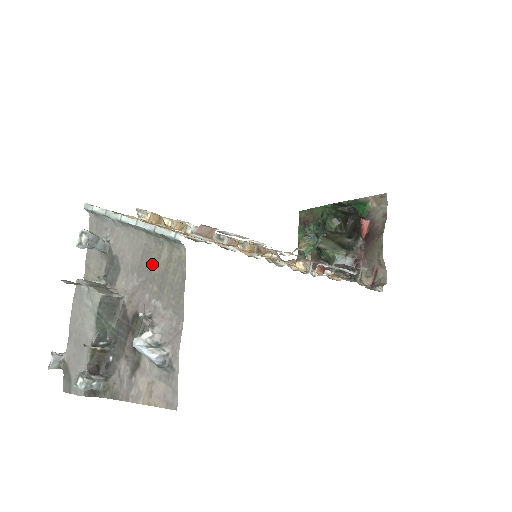
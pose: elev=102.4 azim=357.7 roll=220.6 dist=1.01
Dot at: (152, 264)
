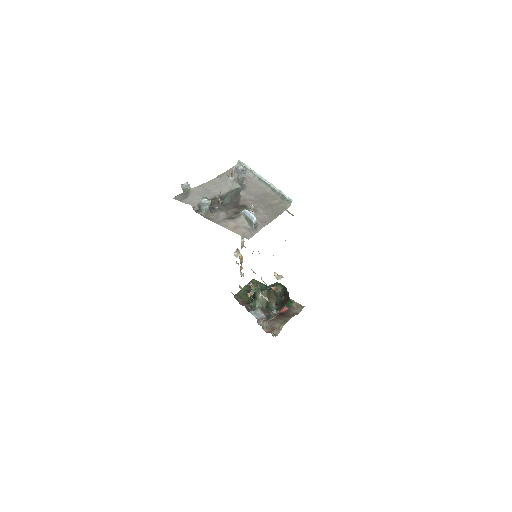
Dot at: (266, 199)
